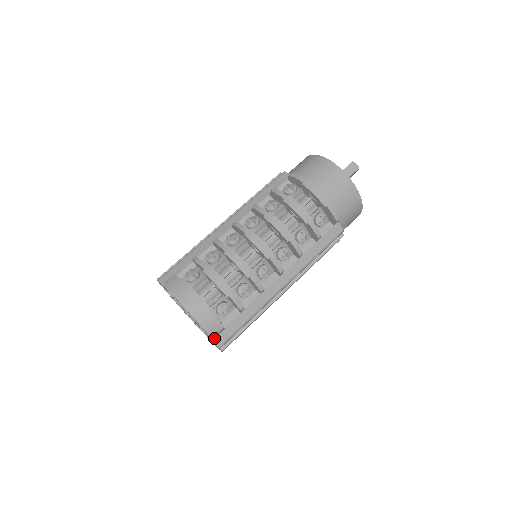
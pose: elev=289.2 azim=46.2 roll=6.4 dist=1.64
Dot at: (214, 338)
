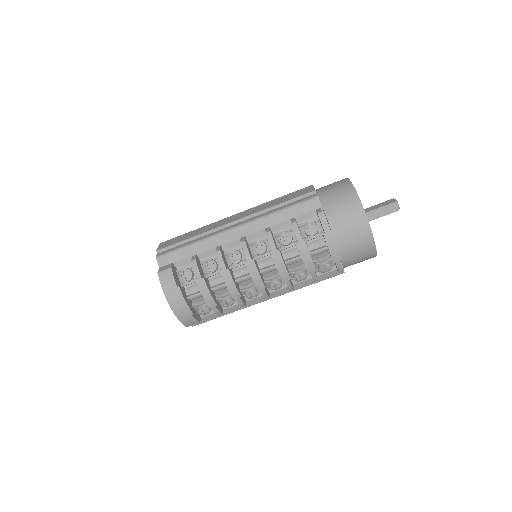
Dot at: occluded
